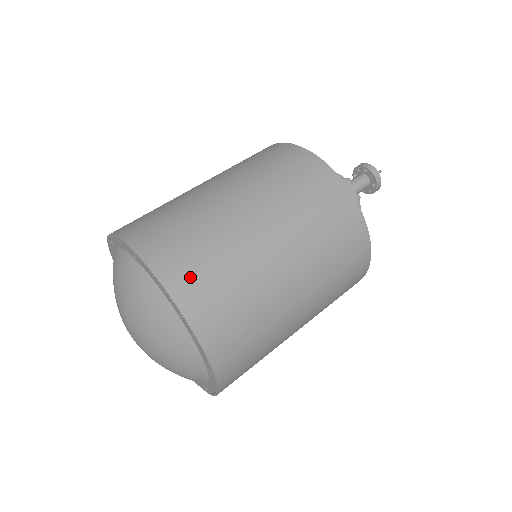
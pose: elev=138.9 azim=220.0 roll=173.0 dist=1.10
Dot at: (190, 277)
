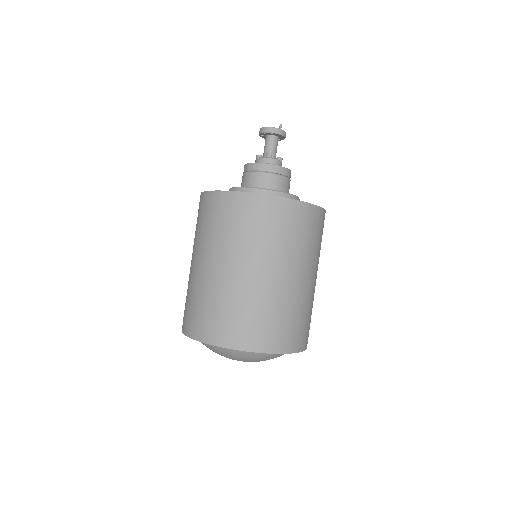
Dot at: (279, 337)
